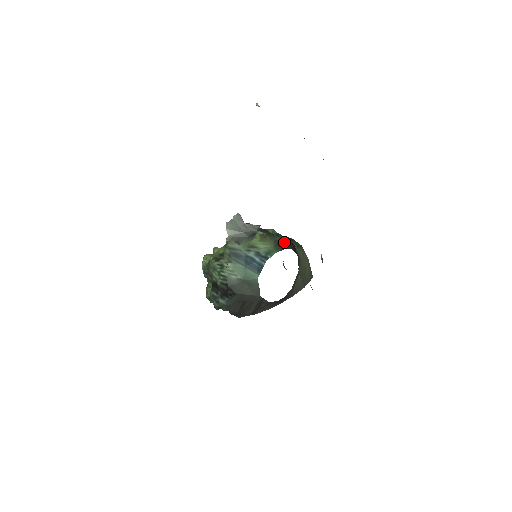
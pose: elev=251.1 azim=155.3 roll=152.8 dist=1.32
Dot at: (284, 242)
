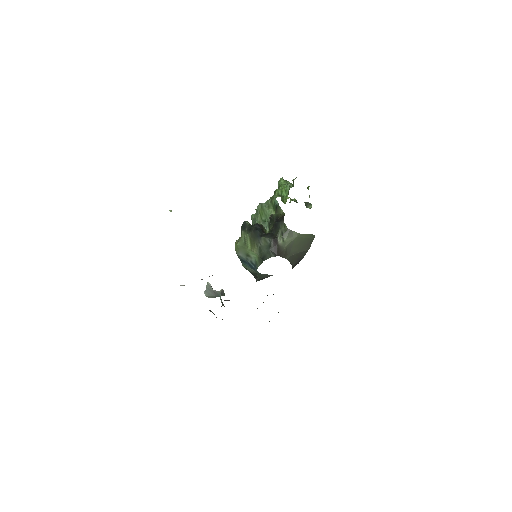
Dot at: (267, 245)
